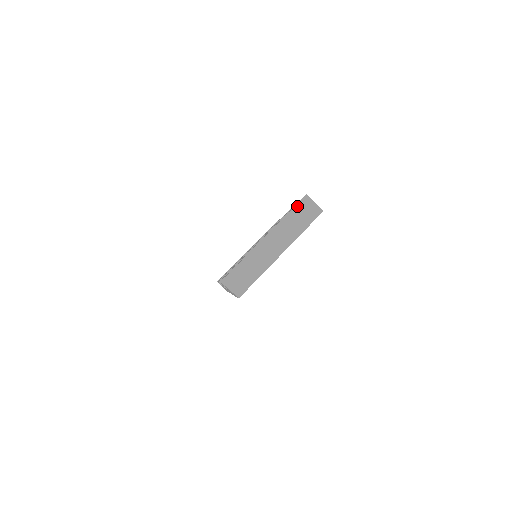
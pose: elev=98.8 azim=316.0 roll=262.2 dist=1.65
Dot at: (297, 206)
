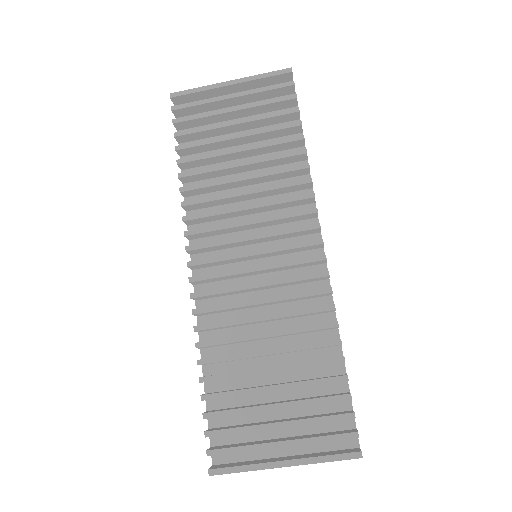
Dot at: occluded
